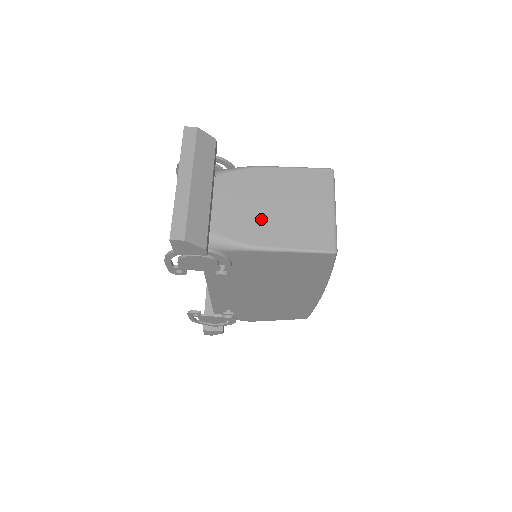
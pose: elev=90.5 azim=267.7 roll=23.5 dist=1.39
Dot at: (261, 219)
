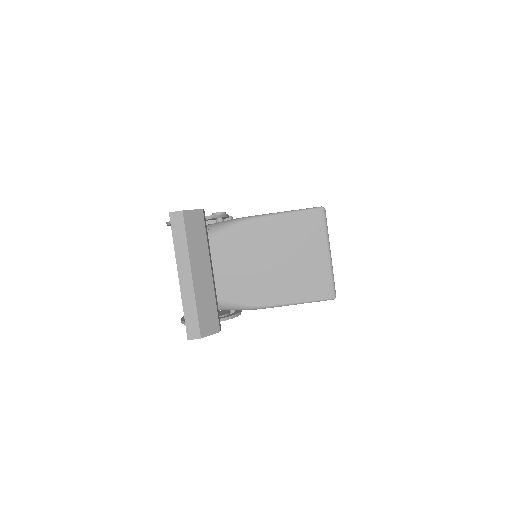
Dot at: (262, 278)
